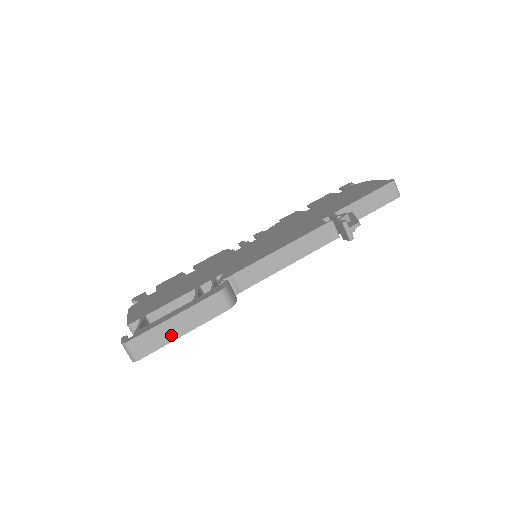
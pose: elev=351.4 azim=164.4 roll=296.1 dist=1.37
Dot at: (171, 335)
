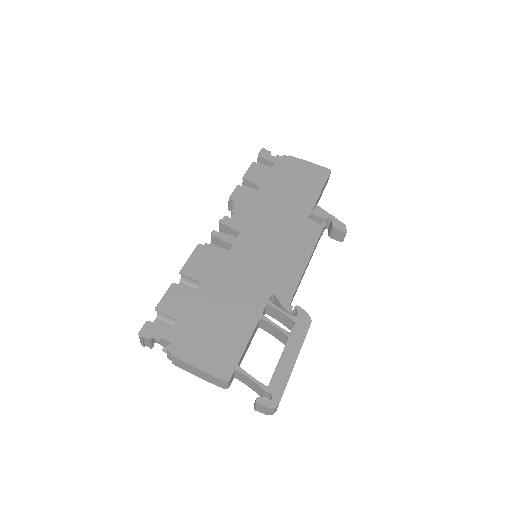
Dot at: occluded
